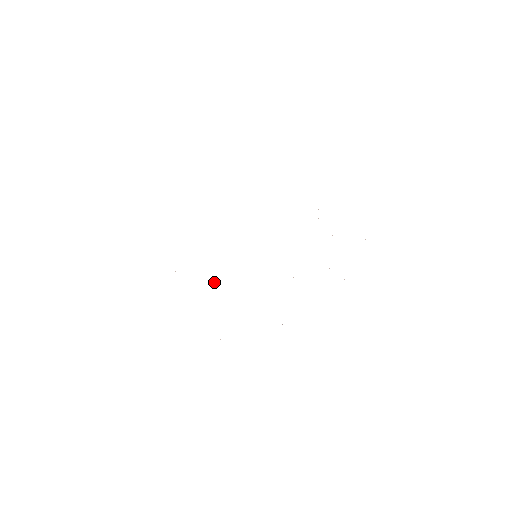
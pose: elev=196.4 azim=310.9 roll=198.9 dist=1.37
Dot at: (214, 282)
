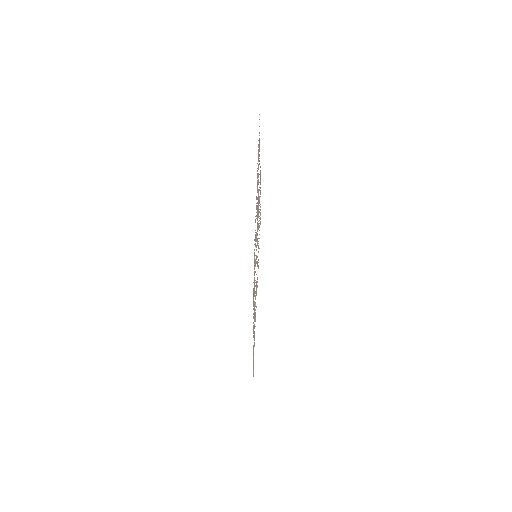
Dot at: occluded
